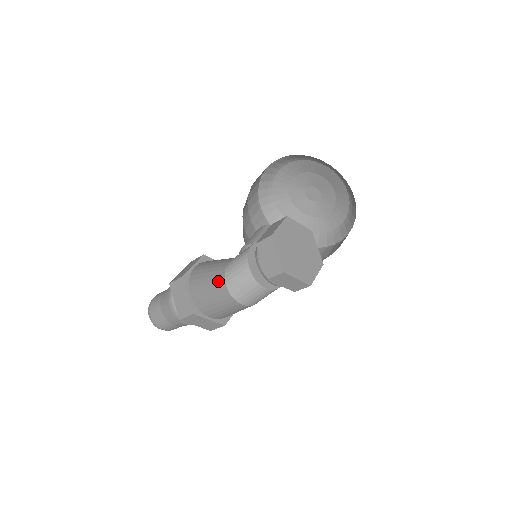
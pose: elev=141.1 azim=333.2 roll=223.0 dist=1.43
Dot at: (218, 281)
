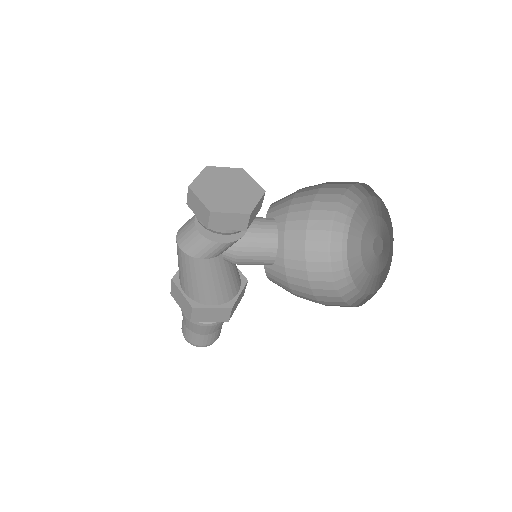
Dot at: occluded
